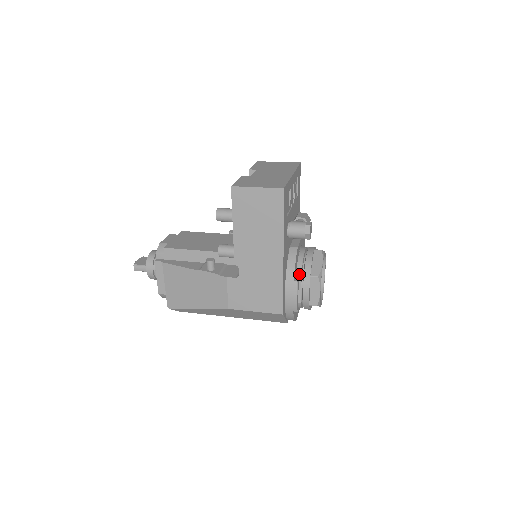
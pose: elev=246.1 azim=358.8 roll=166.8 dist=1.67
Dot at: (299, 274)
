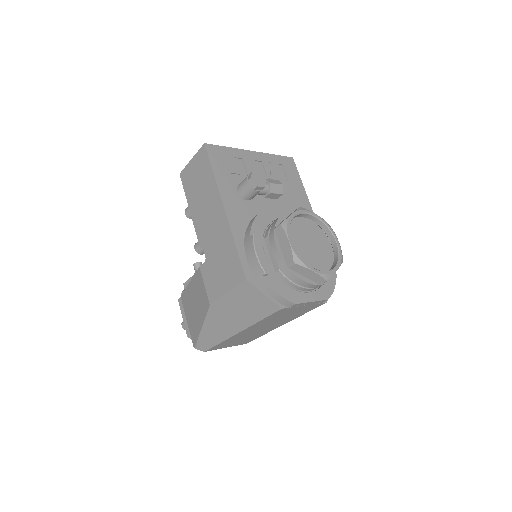
Dot at: (266, 234)
